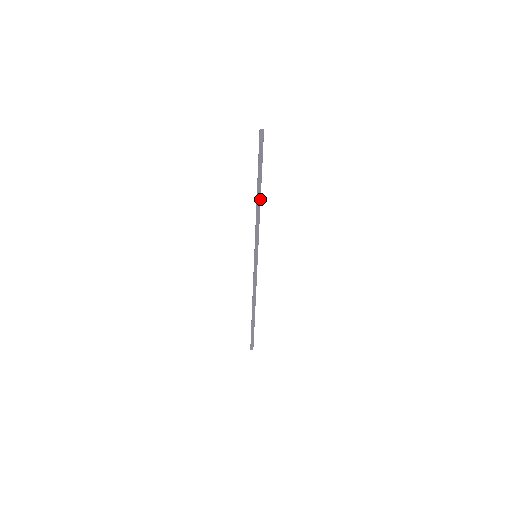
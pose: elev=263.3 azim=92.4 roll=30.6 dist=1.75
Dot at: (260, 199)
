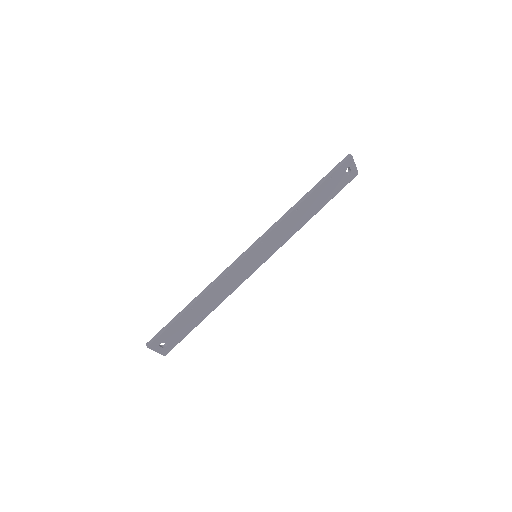
Dot at: (310, 194)
